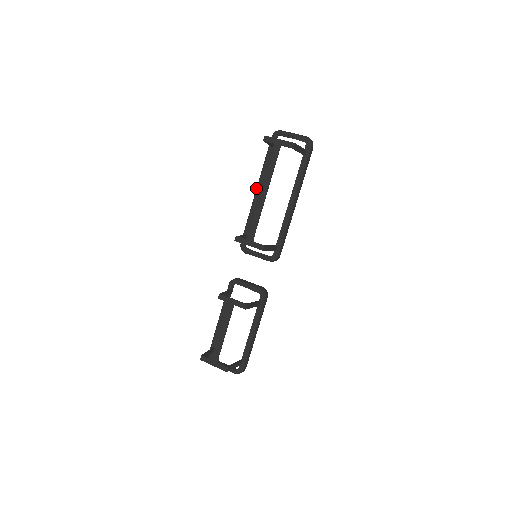
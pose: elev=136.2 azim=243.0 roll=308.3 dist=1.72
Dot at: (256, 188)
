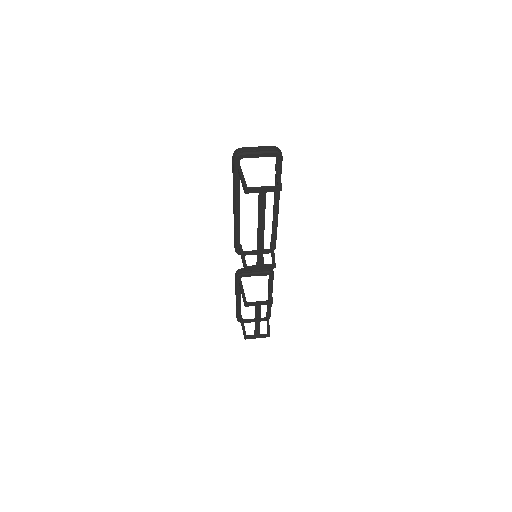
Dot at: (234, 208)
